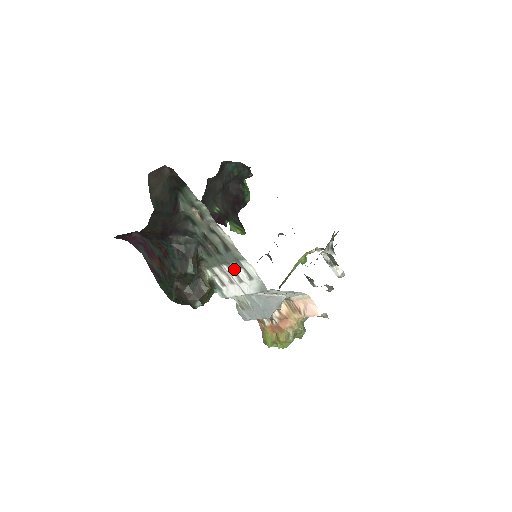
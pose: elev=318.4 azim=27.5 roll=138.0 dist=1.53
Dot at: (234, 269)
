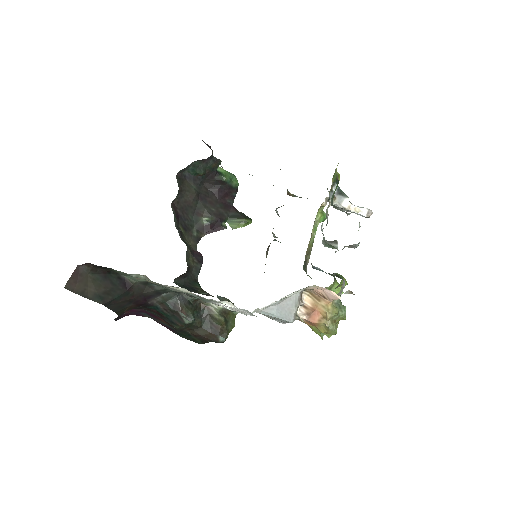
Dot at: (219, 304)
